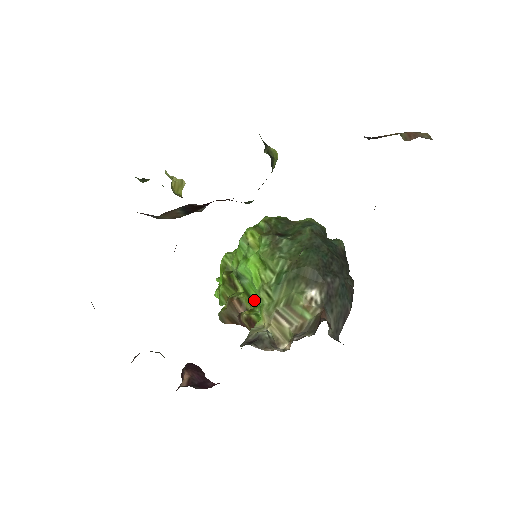
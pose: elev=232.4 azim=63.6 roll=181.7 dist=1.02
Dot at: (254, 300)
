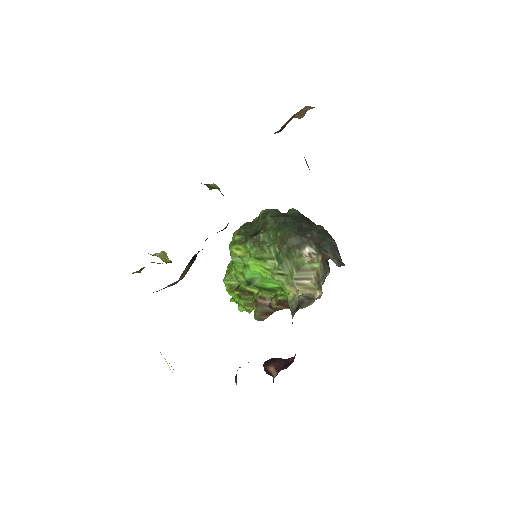
Dot at: (271, 289)
